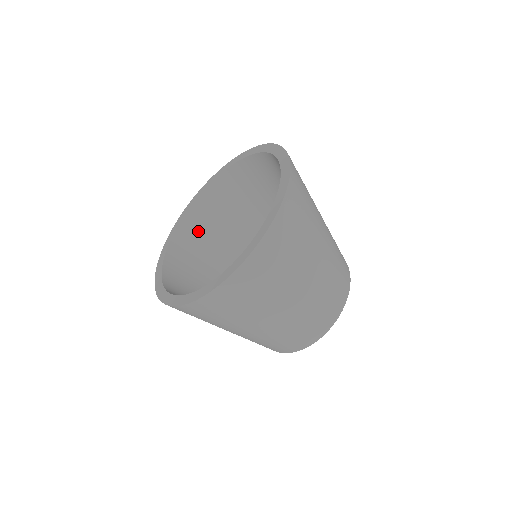
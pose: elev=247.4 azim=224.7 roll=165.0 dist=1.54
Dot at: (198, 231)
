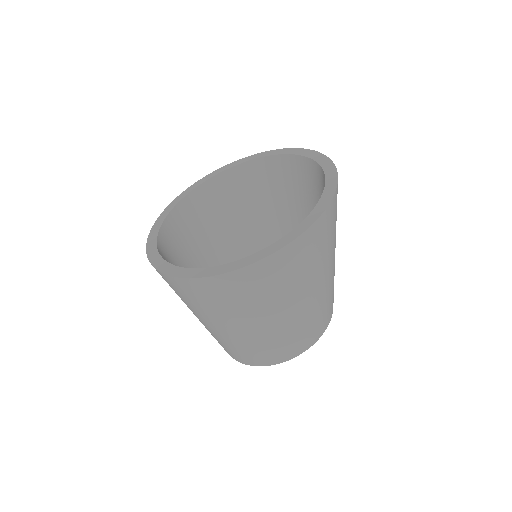
Dot at: (224, 194)
